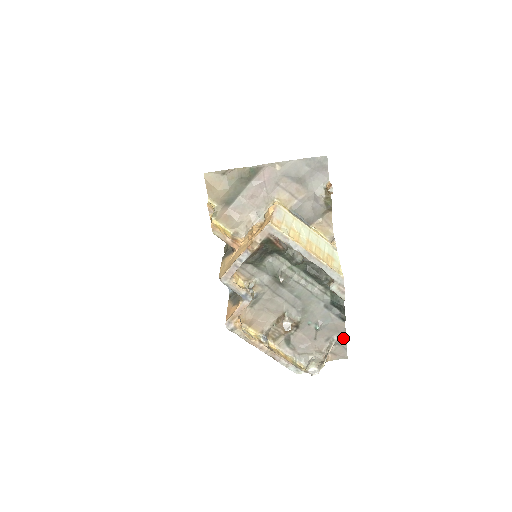
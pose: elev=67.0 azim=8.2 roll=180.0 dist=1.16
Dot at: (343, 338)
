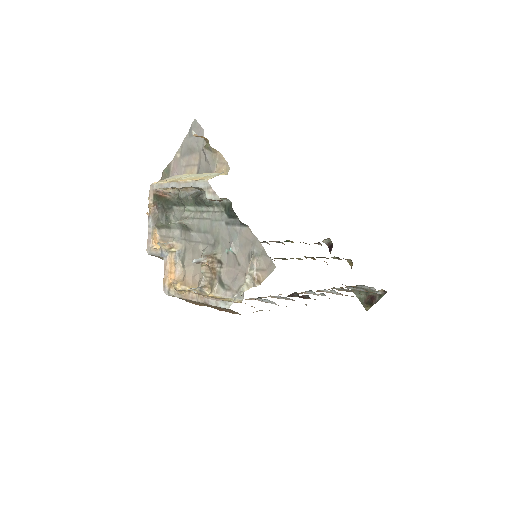
Dot at: (259, 245)
